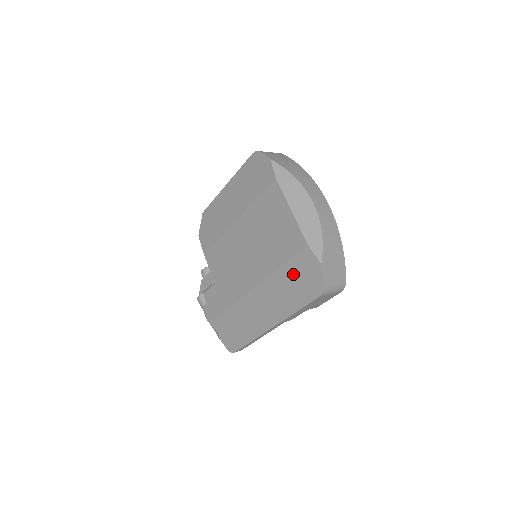
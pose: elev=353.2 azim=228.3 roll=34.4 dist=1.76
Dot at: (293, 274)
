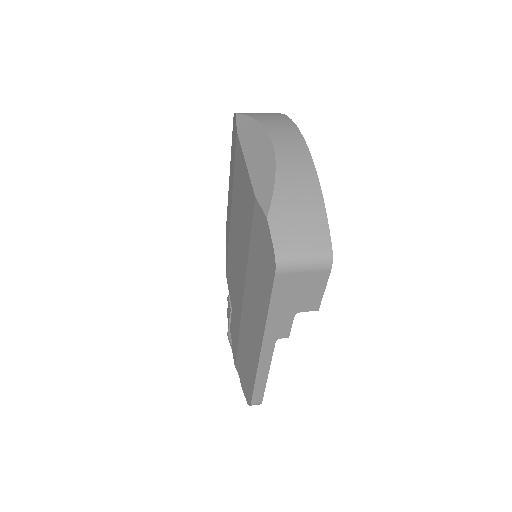
Dot at: (256, 253)
